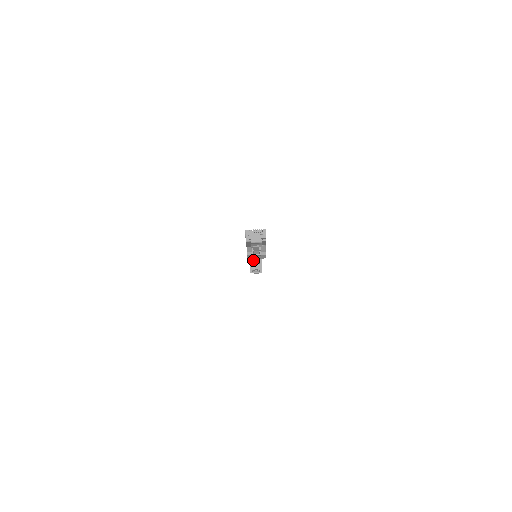
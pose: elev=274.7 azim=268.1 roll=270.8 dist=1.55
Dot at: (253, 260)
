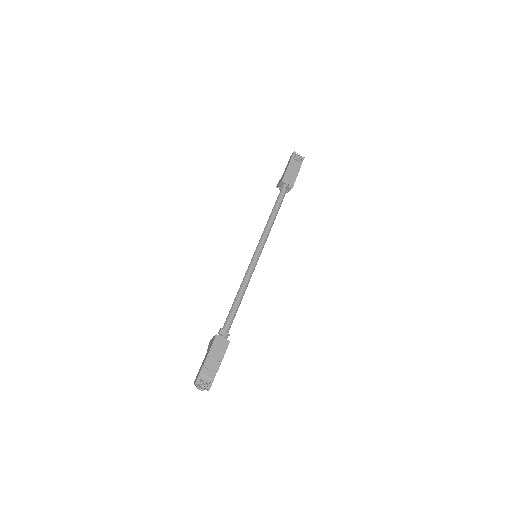
Dot at: (272, 211)
